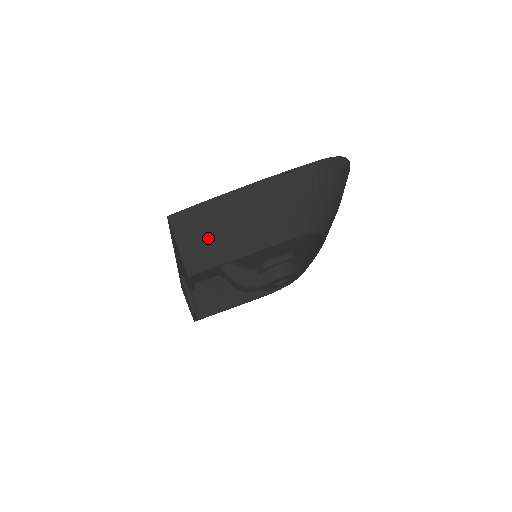
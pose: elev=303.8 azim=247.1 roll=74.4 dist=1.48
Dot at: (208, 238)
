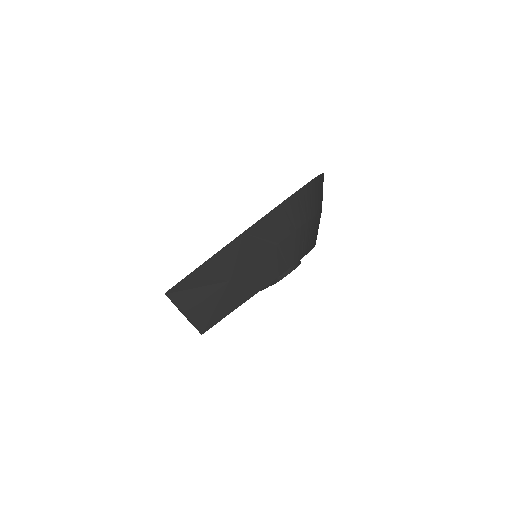
Dot at: (207, 300)
